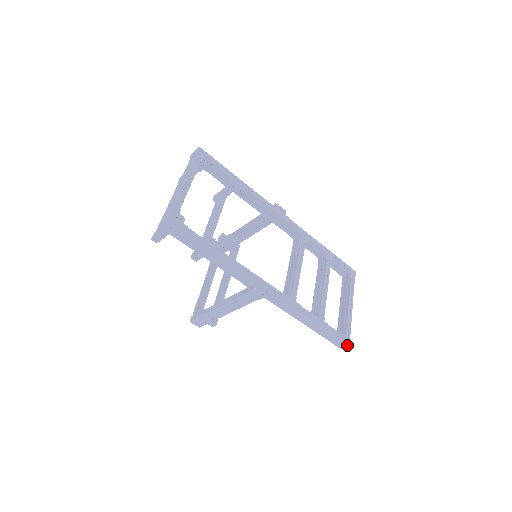
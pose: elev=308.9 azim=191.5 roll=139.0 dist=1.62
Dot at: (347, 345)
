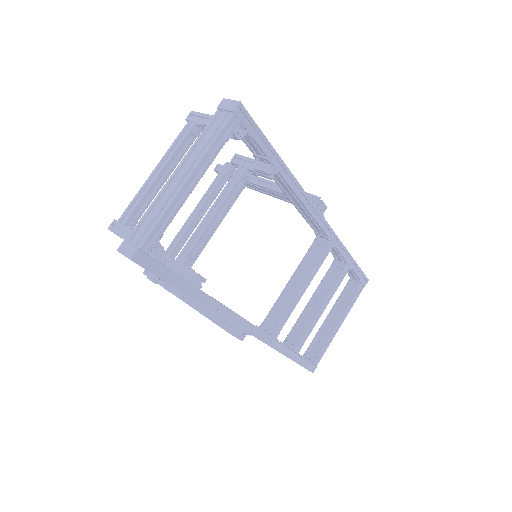
Dot at: (310, 371)
